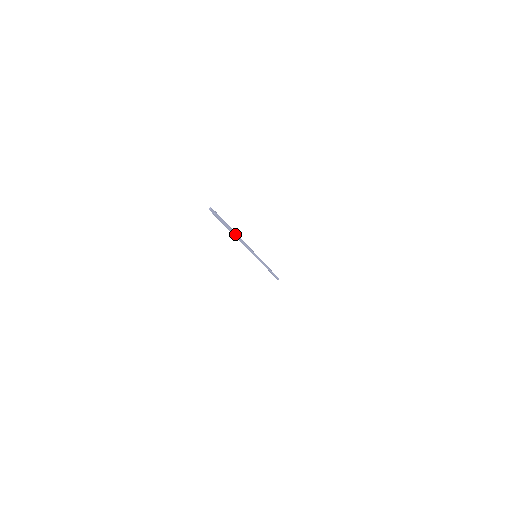
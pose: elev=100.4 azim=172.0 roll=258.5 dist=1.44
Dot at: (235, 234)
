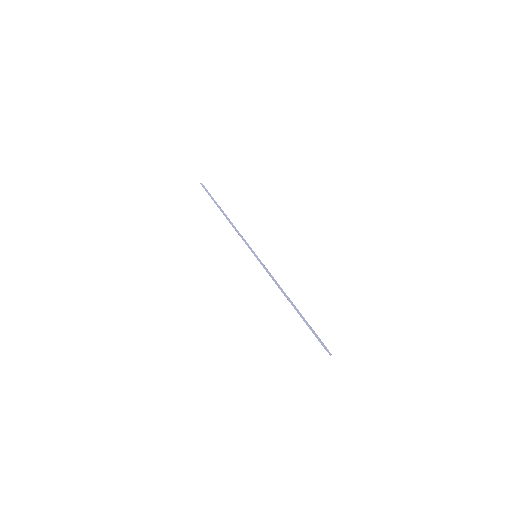
Dot at: (296, 309)
